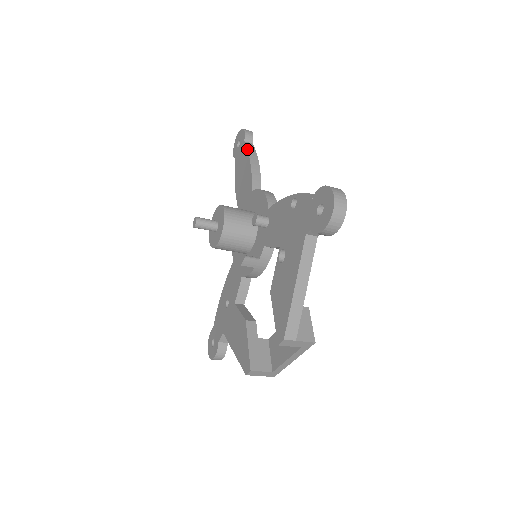
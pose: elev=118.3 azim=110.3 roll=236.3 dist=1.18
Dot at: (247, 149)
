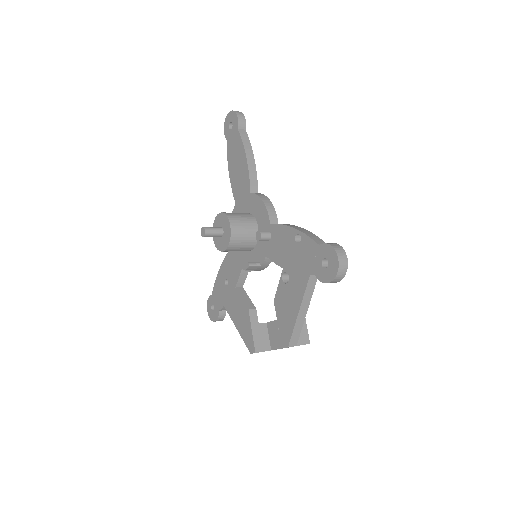
Dot at: (242, 141)
